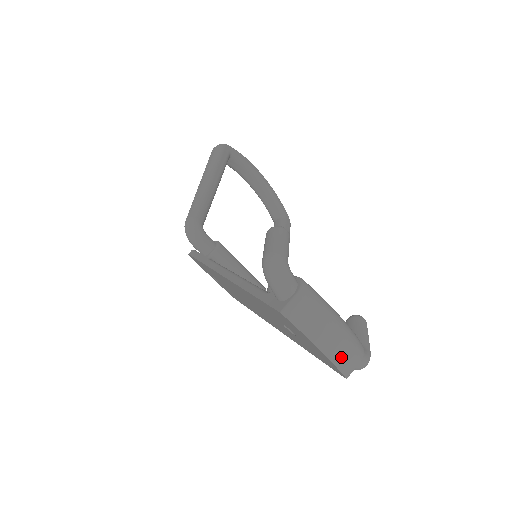
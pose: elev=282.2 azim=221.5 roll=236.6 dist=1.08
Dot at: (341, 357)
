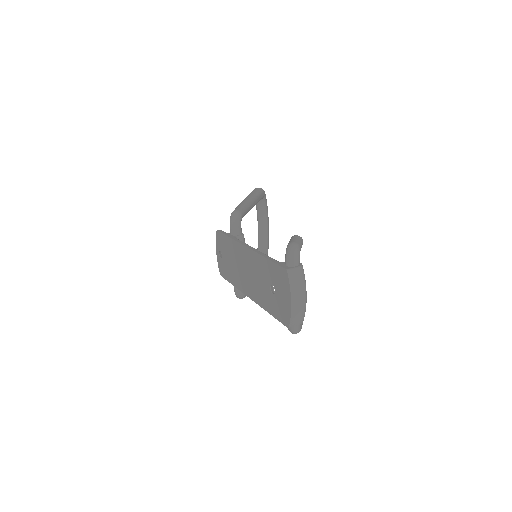
Dot at: (296, 312)
